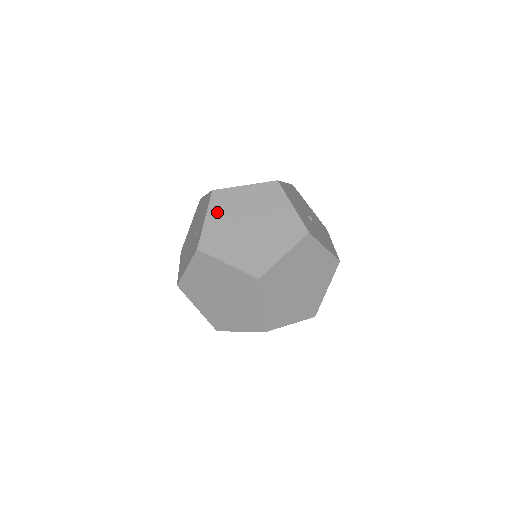
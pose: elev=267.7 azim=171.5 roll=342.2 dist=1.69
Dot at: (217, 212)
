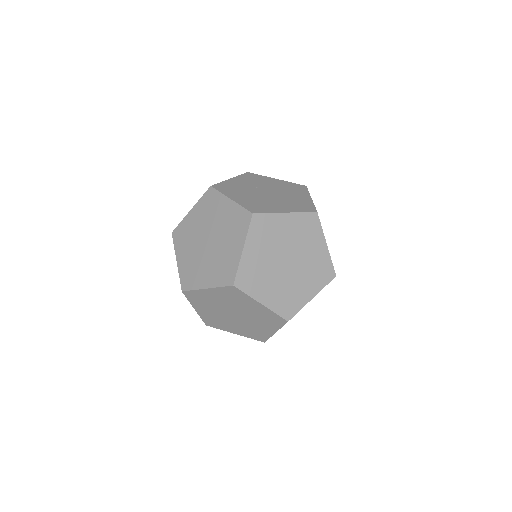
Dot at: (243, 179)
